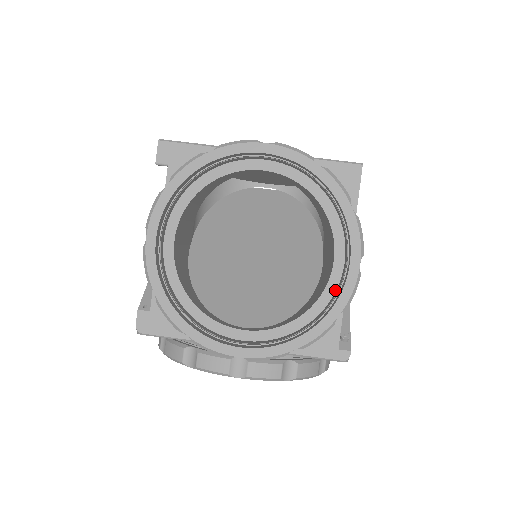
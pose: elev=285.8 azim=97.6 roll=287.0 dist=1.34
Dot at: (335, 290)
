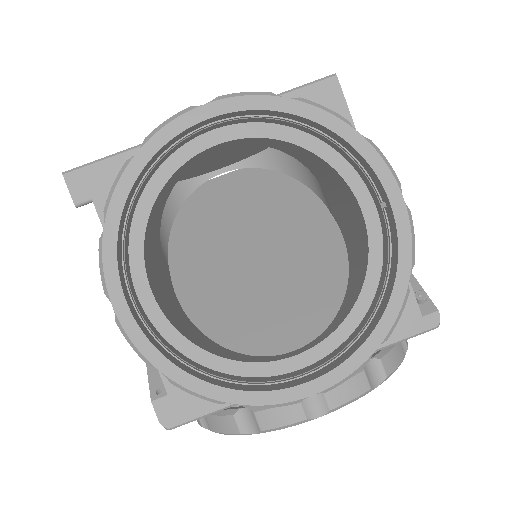
Dot at: (382, 247)
